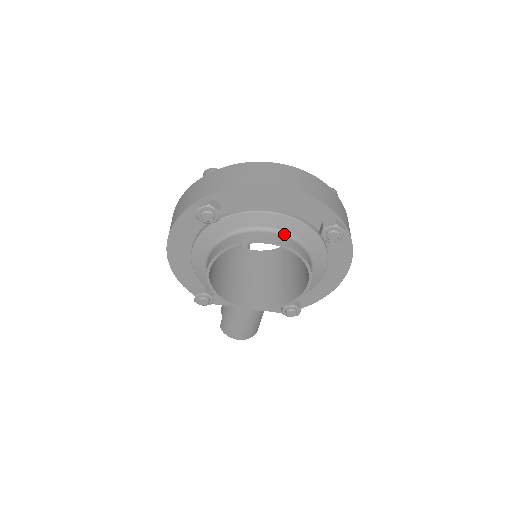
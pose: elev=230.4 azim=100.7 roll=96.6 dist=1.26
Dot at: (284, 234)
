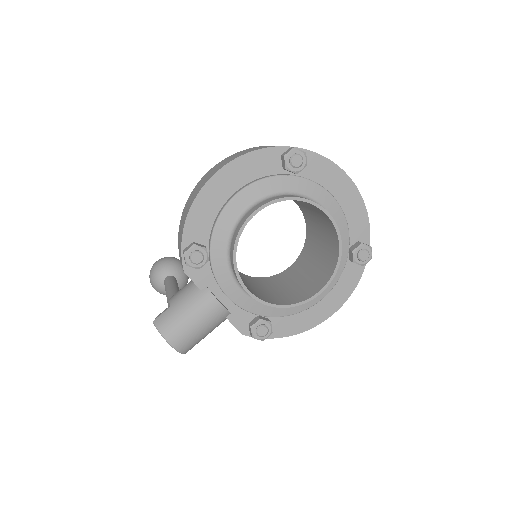
Dot at: occluded
